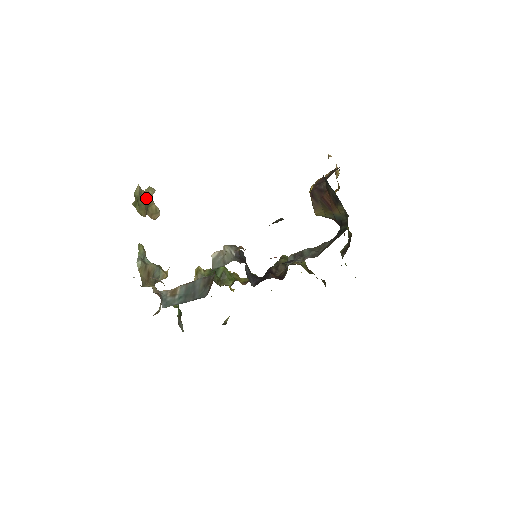
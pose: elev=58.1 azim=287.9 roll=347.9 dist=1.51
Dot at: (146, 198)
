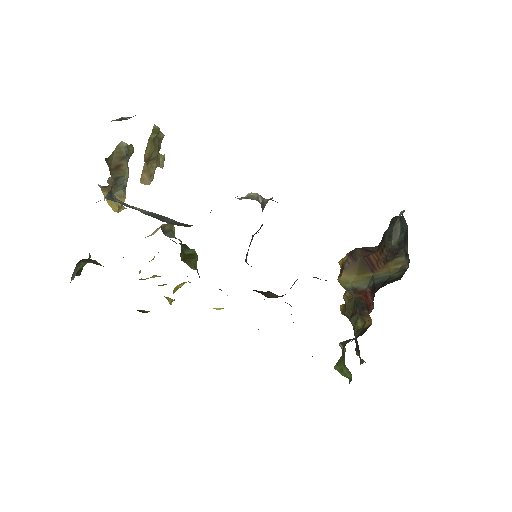
Dot at: occluded
